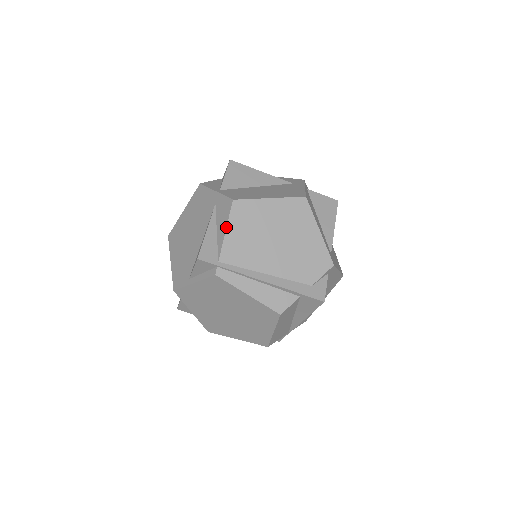
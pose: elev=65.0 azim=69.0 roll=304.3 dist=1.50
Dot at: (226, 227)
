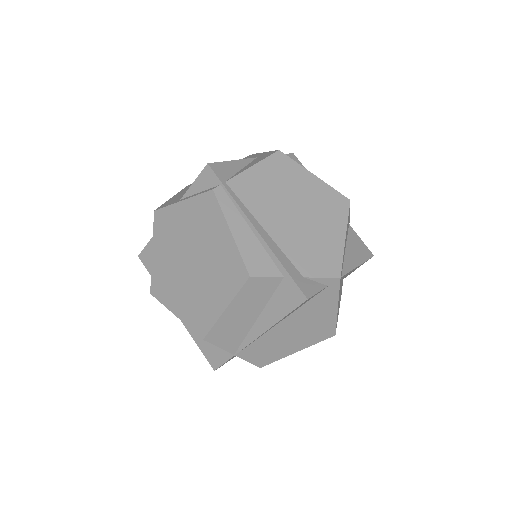
Dot at: (256, 163)
